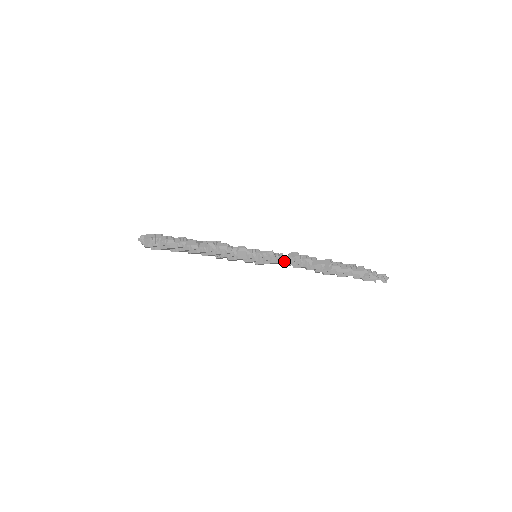
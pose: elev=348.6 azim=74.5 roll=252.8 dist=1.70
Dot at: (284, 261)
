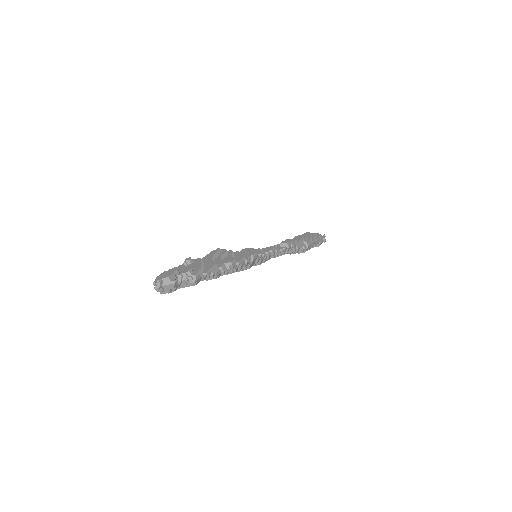
Dot at: (280, 254)
